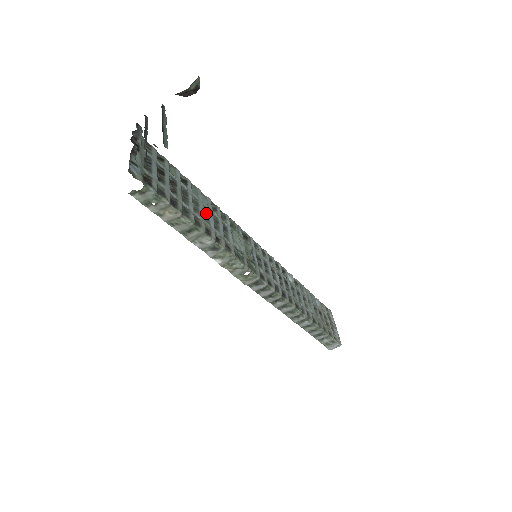
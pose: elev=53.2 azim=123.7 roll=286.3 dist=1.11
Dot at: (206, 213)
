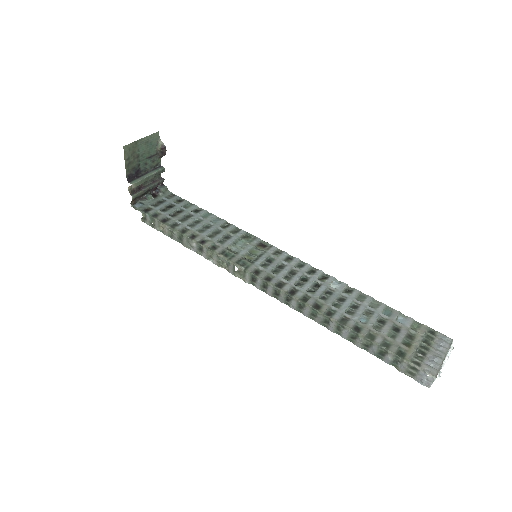
Dot at: (207, 228)
